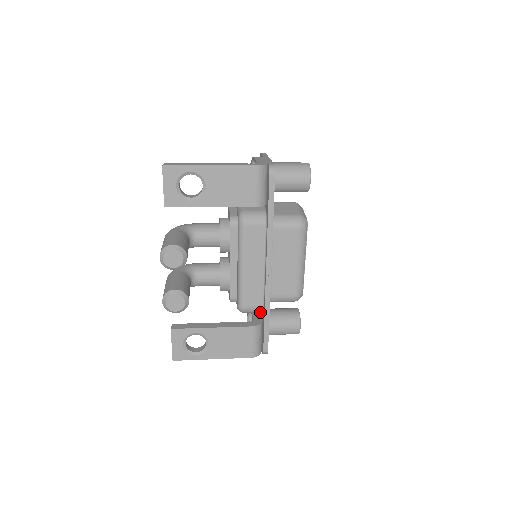
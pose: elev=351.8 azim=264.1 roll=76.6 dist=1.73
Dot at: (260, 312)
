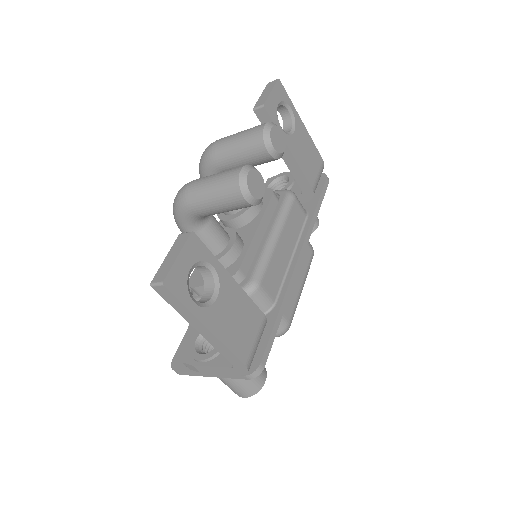
Dot at: occluded
